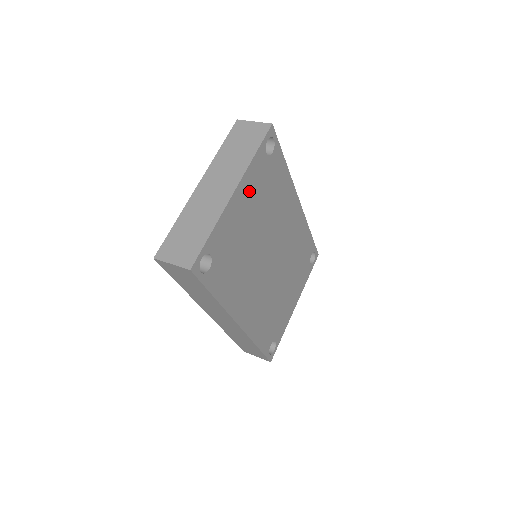
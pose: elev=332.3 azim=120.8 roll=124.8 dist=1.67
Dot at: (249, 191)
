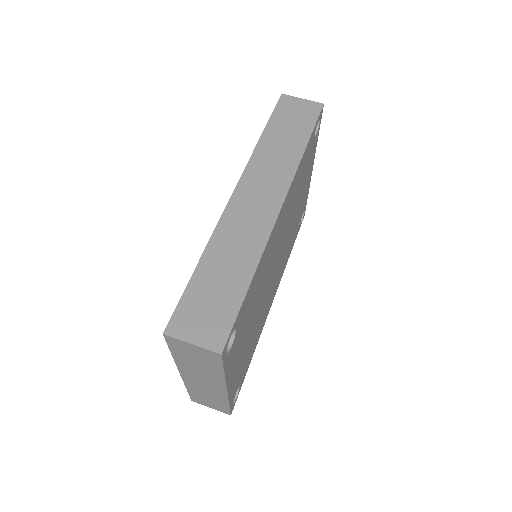
Dot at: (235, 360)
